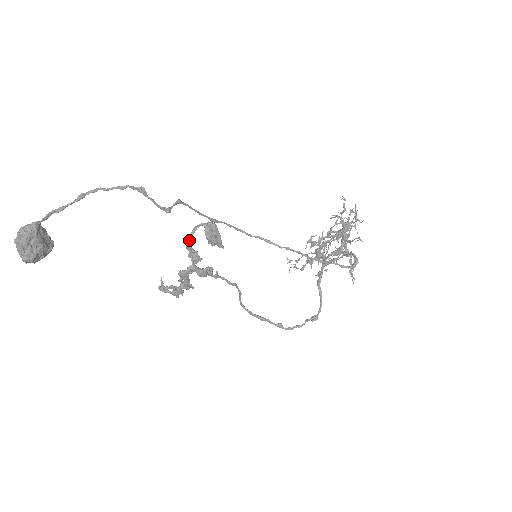
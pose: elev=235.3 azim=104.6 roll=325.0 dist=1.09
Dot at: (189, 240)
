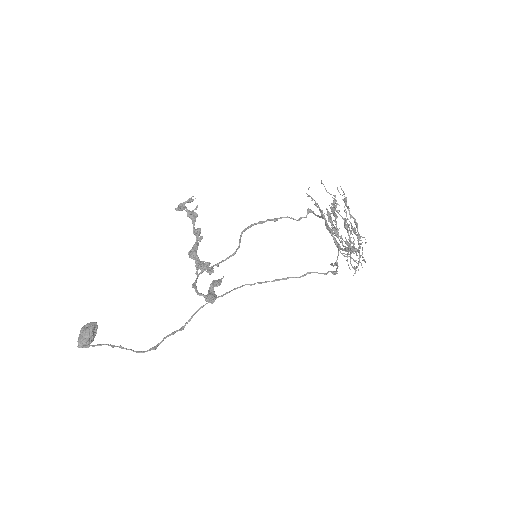
Dot at: (194, 288)
